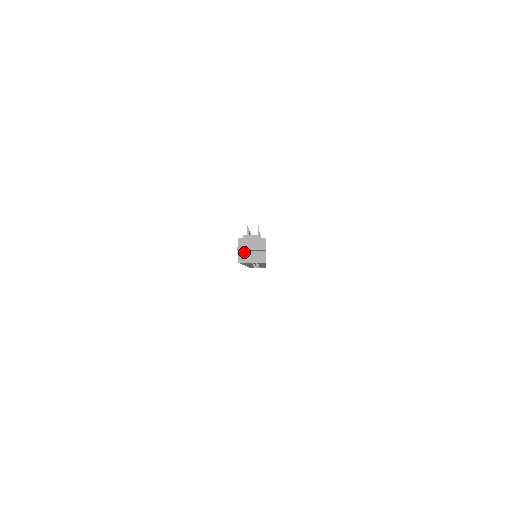
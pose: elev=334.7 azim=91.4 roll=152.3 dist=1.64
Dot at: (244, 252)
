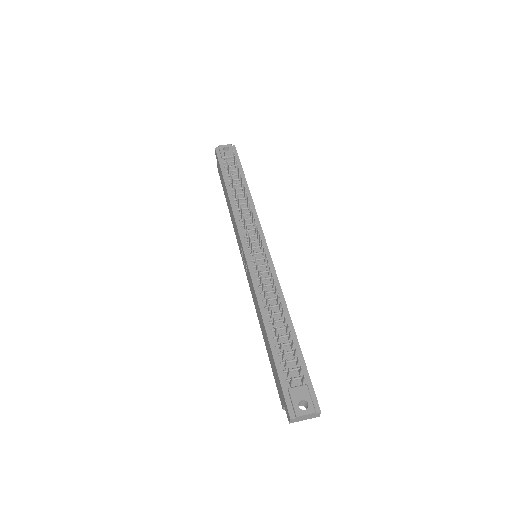
Dot at: occluded
